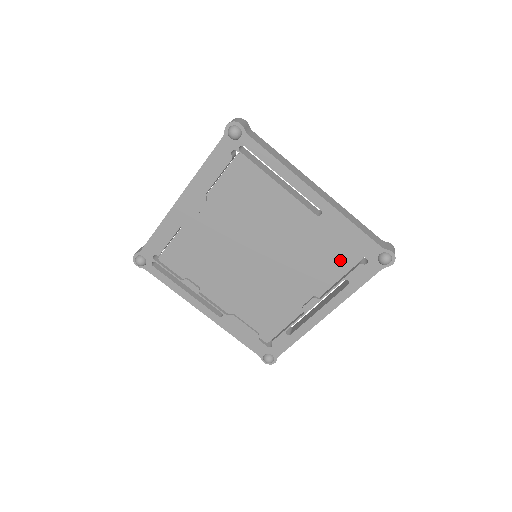
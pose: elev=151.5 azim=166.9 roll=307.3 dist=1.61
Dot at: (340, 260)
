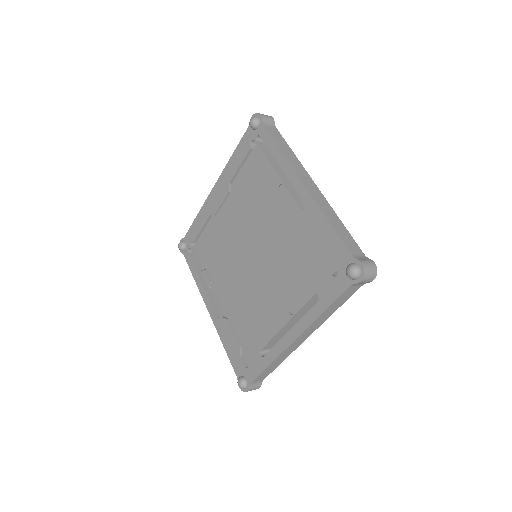
Dot at: (316, 268)
